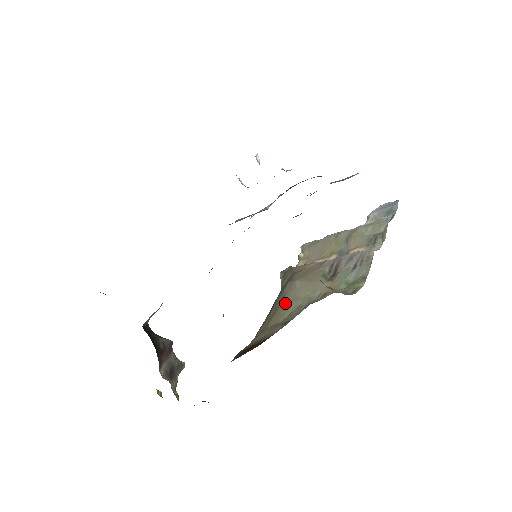
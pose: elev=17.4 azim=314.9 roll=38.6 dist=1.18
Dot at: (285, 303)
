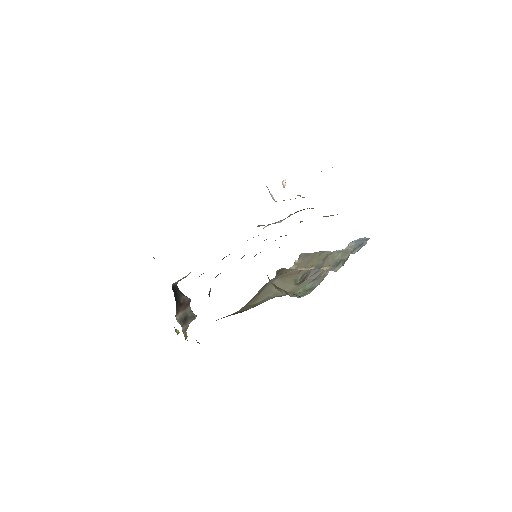
Dot at: (263, 292)
